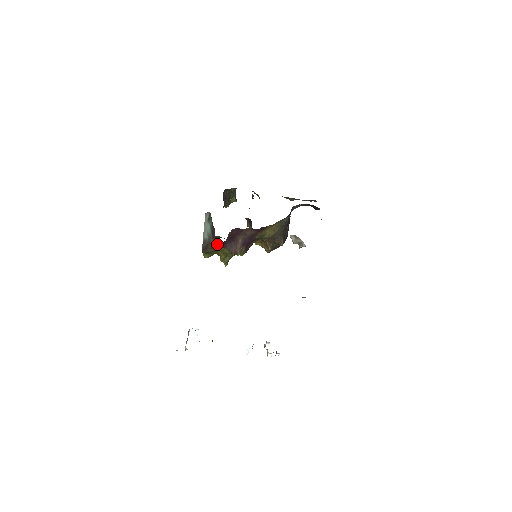
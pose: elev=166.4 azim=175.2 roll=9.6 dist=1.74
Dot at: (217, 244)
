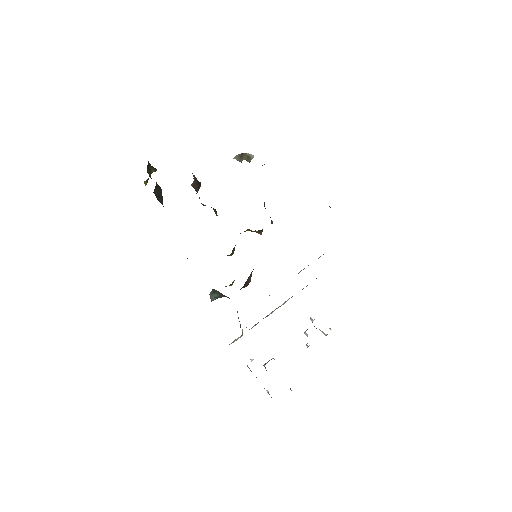
Dot at: occluded
